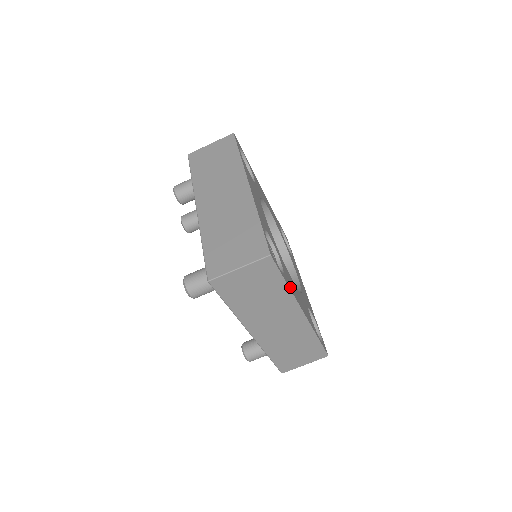
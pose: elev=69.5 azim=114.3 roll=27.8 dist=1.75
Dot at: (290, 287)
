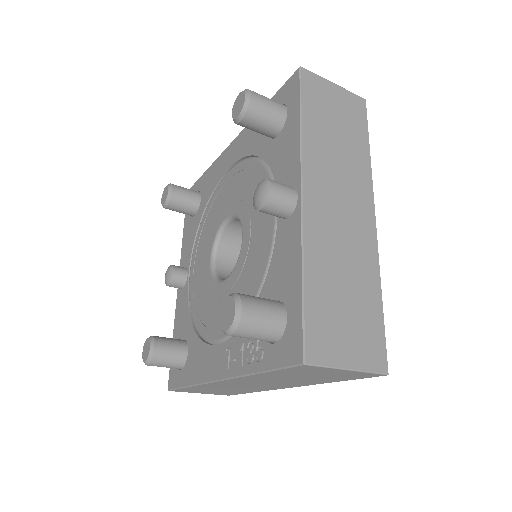
Dot at: occluded
